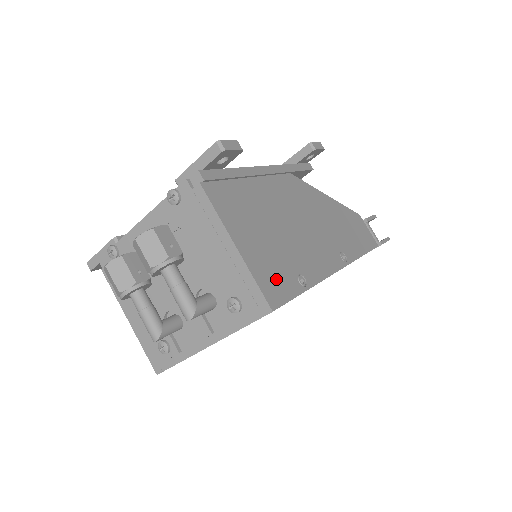
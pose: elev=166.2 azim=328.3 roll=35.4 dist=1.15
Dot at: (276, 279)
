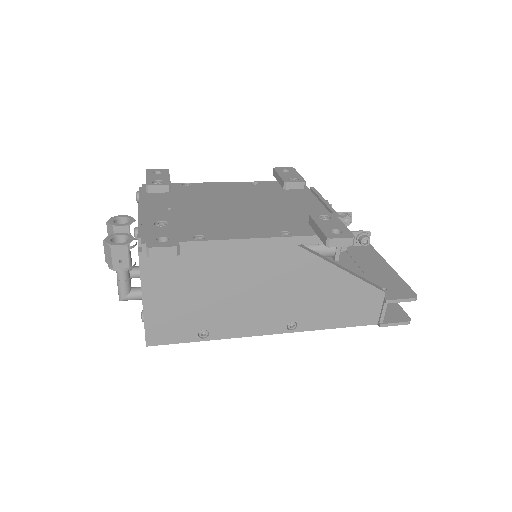
Dot at: (171, 329)
